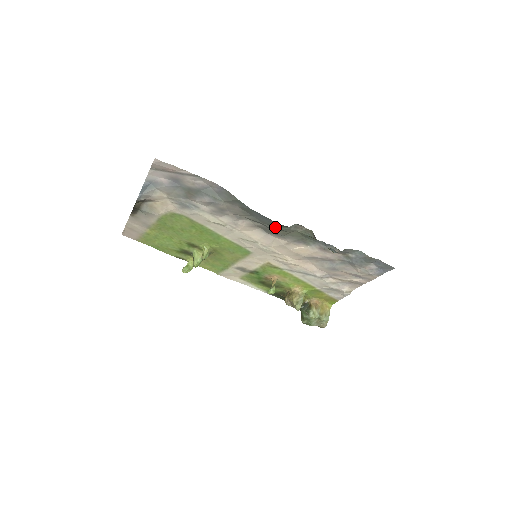
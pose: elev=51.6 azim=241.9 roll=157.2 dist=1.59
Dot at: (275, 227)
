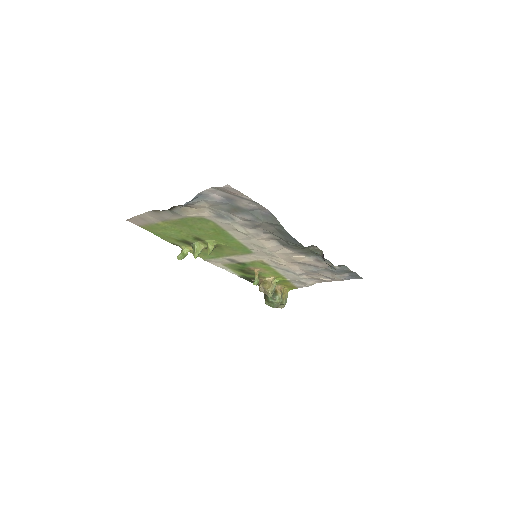
Dot at: (295, 245)
